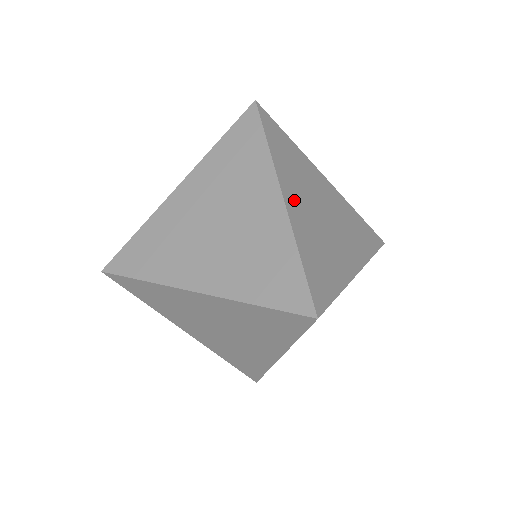
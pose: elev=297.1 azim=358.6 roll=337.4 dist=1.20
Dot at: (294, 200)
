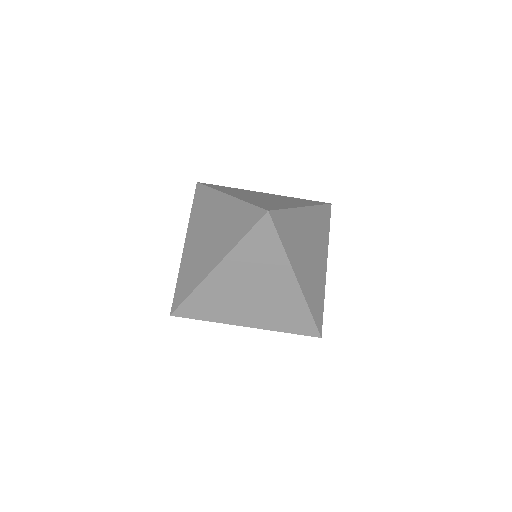
Dot at: (301, 272)
